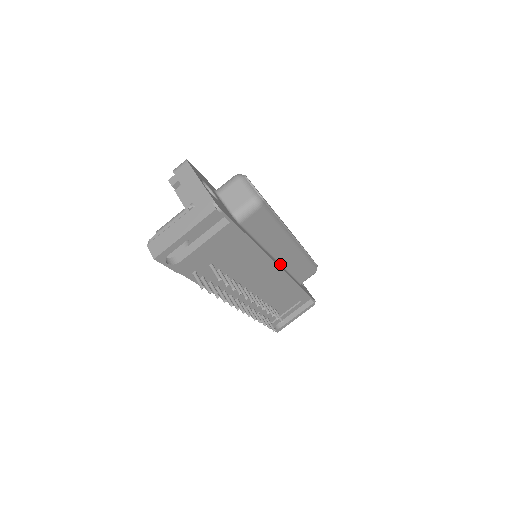
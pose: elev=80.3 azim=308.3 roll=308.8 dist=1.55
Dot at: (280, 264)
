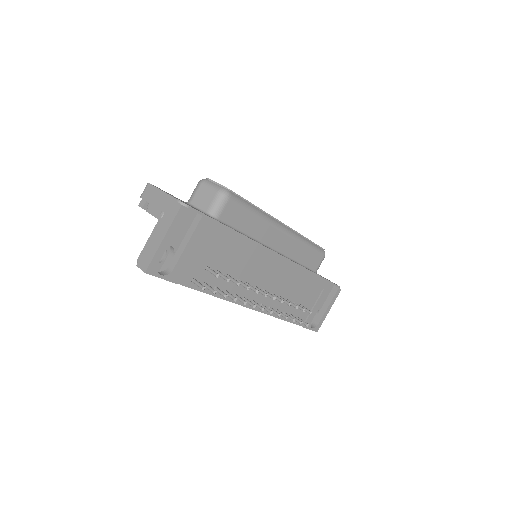
Dot at: (281, 254)
